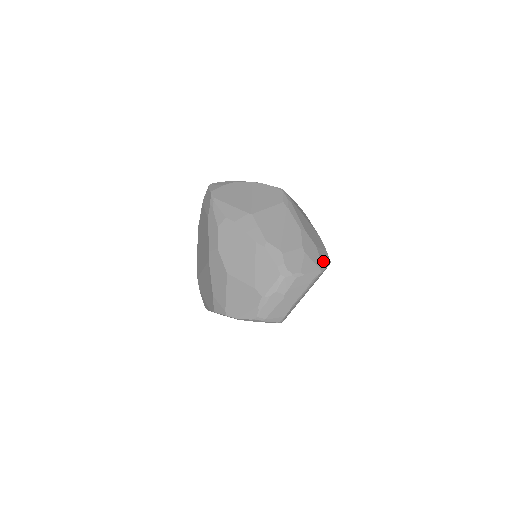
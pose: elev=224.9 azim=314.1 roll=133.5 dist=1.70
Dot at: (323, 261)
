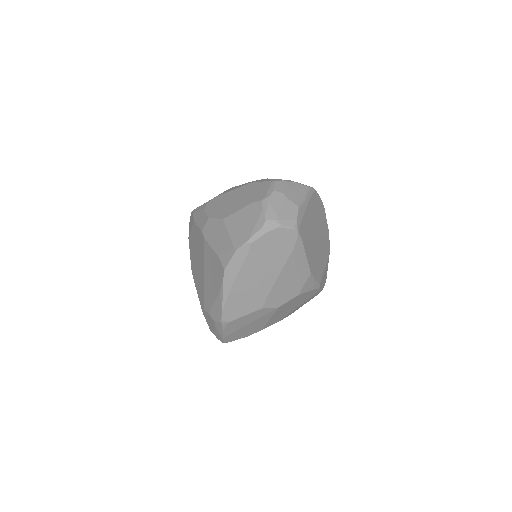
Dot at: occluded
